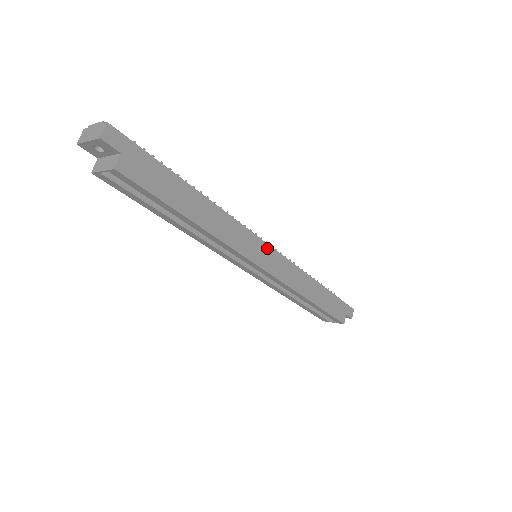
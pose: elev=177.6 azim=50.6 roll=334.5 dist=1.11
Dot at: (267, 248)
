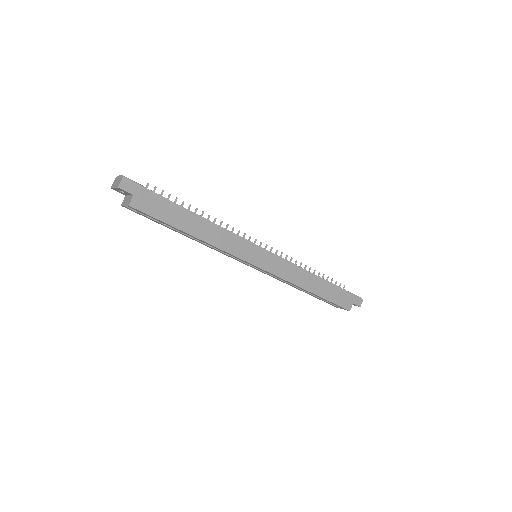
Dot at: (262, 251)
